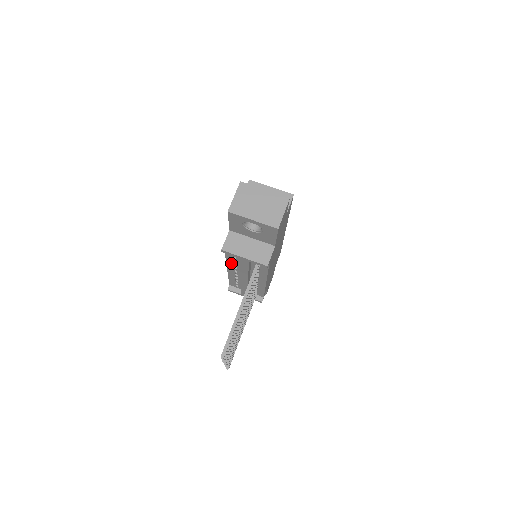
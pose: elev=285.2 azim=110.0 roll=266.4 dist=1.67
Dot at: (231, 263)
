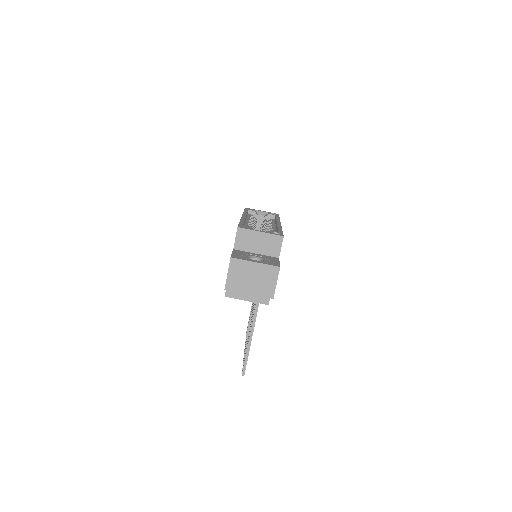
Dot at: occluded
